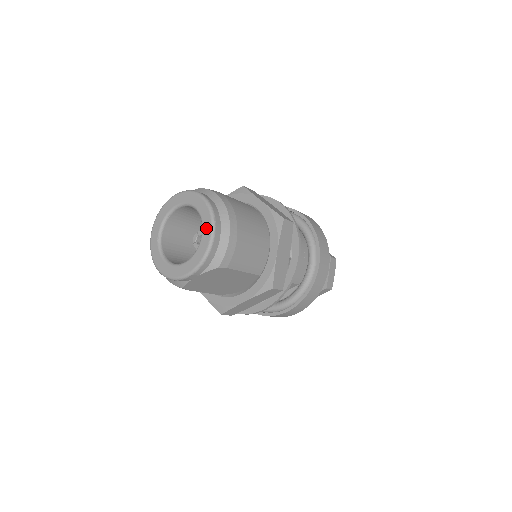
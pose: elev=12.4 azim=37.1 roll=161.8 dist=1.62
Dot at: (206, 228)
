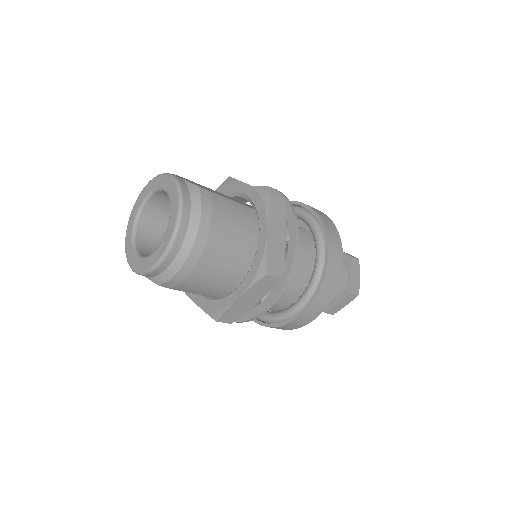
Dot at: (160, 248)
